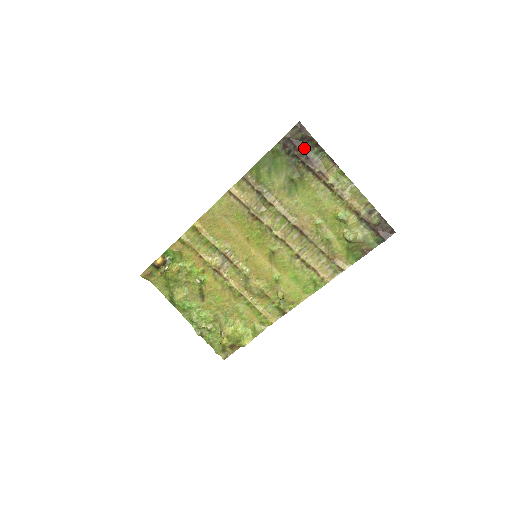
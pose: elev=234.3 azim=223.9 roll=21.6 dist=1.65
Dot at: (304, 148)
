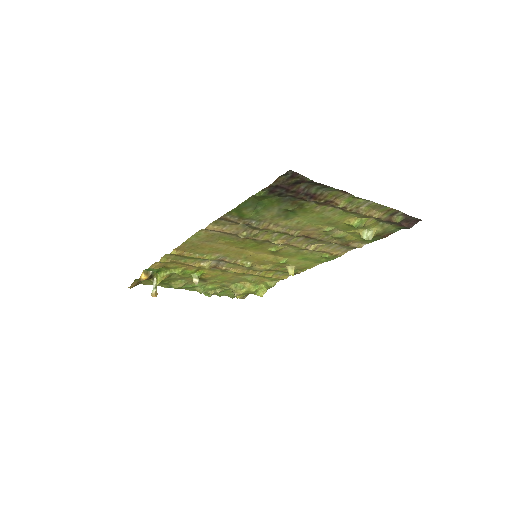
Dot at: (301, 188)
